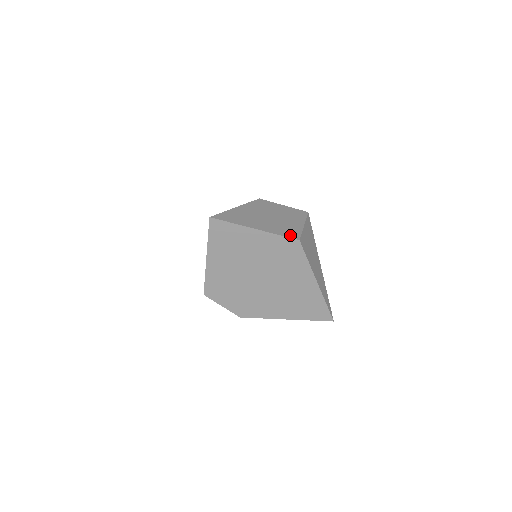
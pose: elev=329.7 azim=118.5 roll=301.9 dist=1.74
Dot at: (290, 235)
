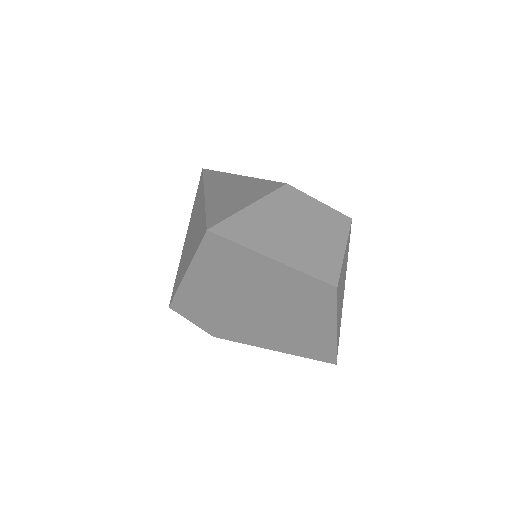
Dot at: (325, 275)
